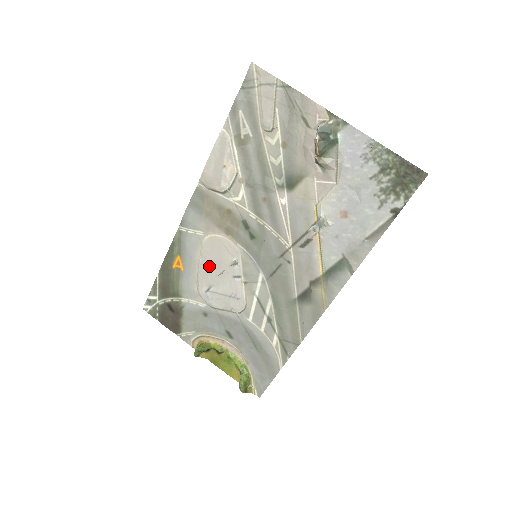
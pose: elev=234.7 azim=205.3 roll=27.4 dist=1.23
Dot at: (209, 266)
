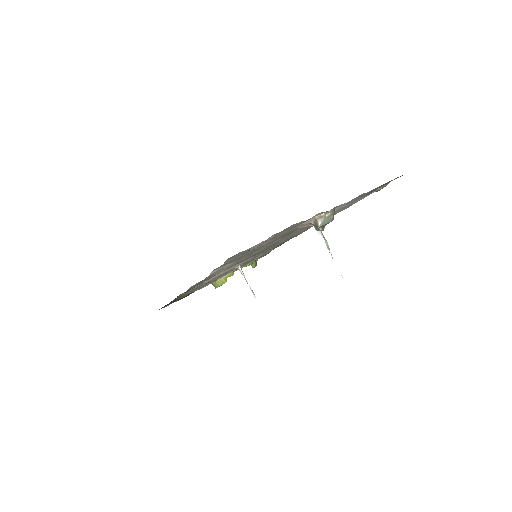
Dot at: occluded
